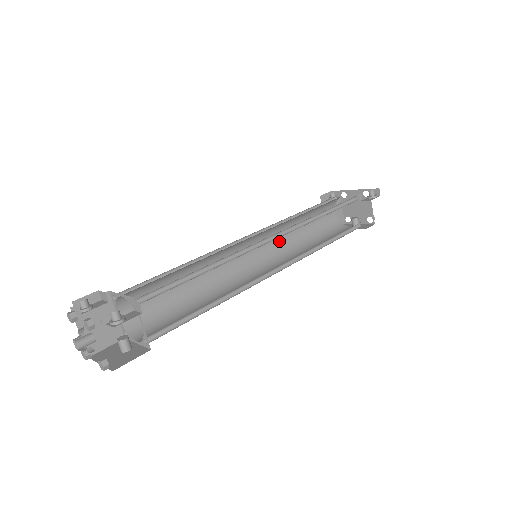
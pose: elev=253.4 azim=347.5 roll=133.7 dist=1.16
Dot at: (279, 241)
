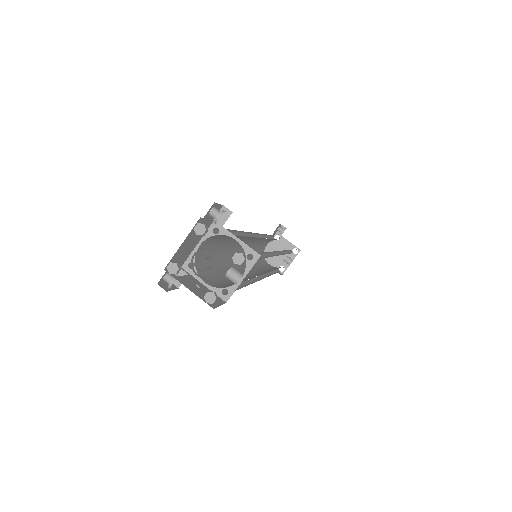
Dot at: (257, 270)
